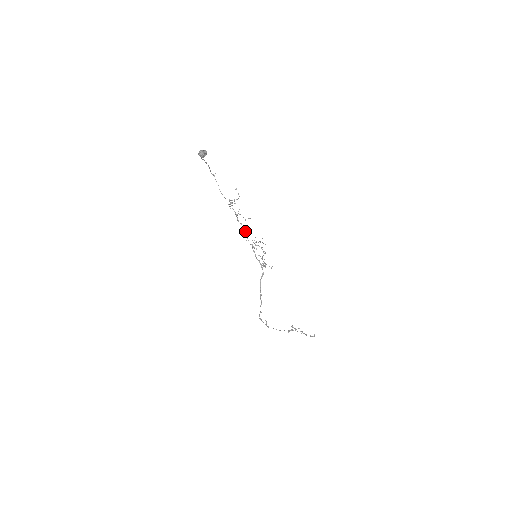
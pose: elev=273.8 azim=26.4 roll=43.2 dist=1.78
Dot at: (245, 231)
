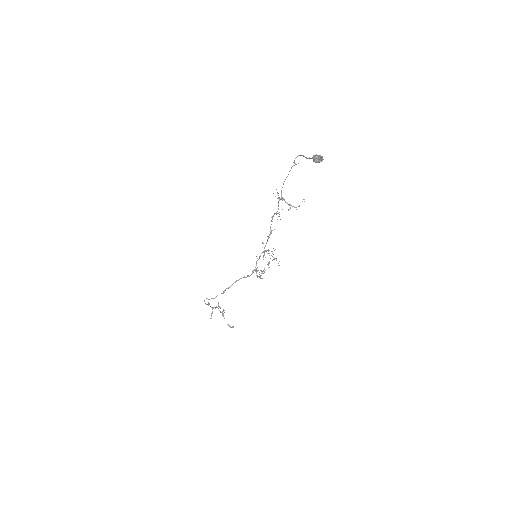
Dot at: (270, 234)
